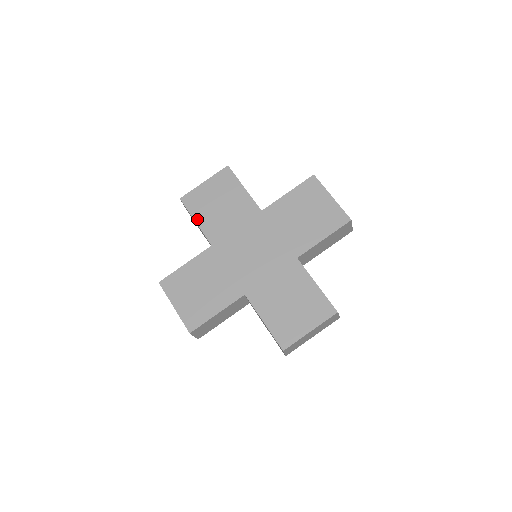
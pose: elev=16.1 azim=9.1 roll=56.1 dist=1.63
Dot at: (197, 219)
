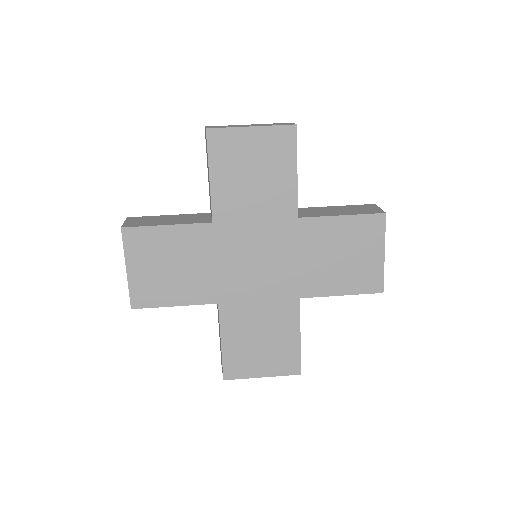
Dot at: (213, 175)
